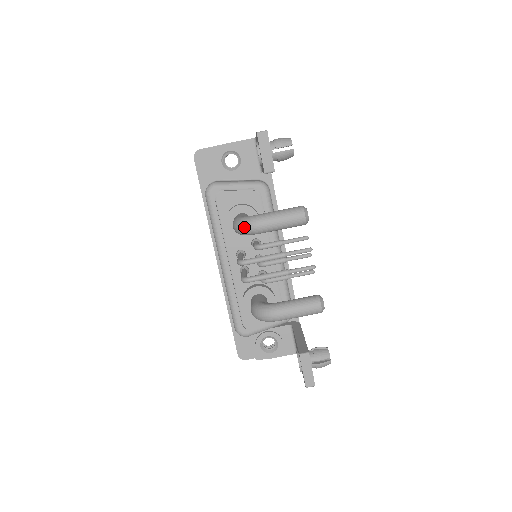
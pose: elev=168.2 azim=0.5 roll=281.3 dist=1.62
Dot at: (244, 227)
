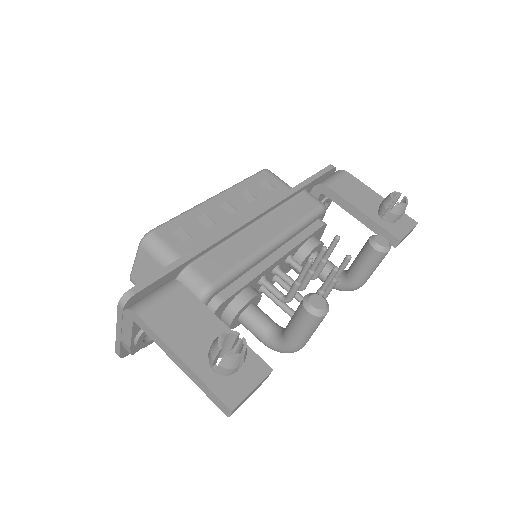
Dot at: occluded
